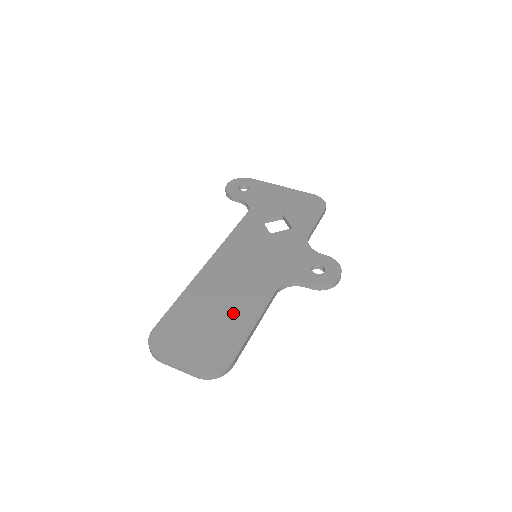
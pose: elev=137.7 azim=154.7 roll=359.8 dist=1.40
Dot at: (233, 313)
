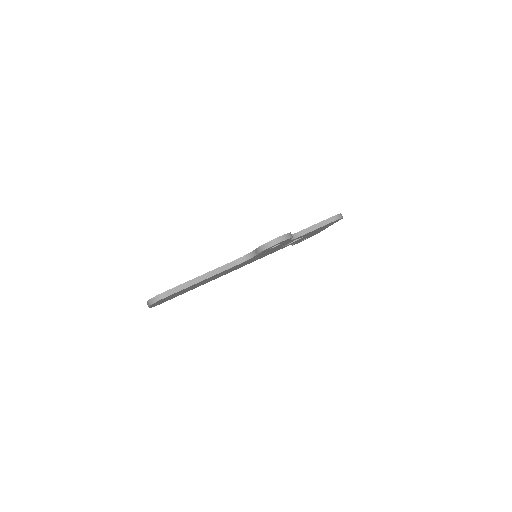
Dot at: occluded
